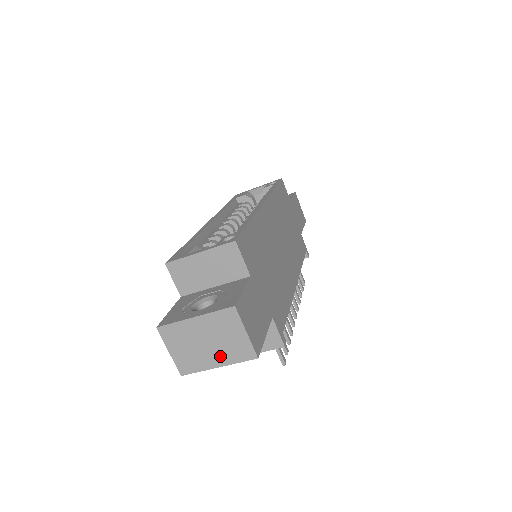
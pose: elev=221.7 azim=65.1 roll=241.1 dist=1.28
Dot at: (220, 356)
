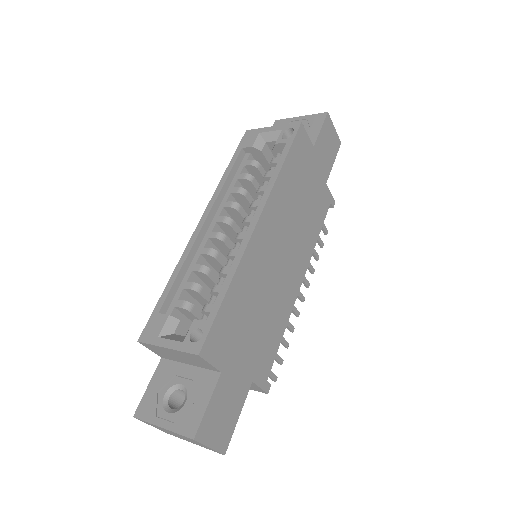
Dot at: (193, 442)
